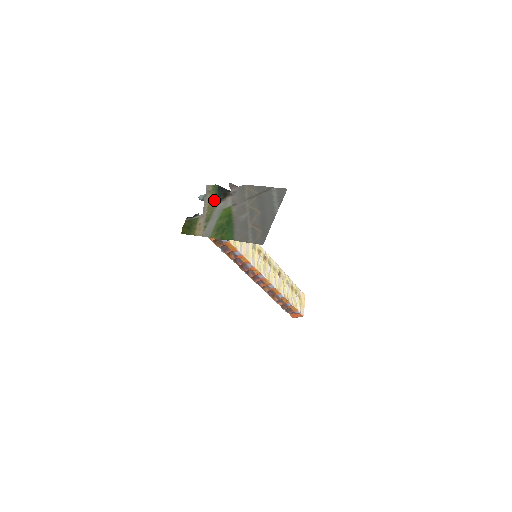
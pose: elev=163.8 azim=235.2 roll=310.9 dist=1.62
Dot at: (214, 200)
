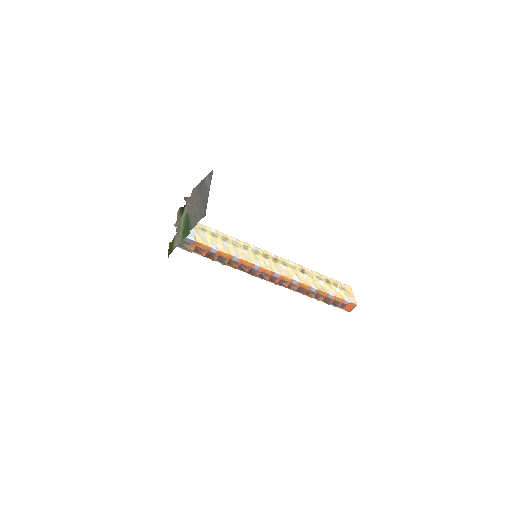
Dot at: (180, 217)
